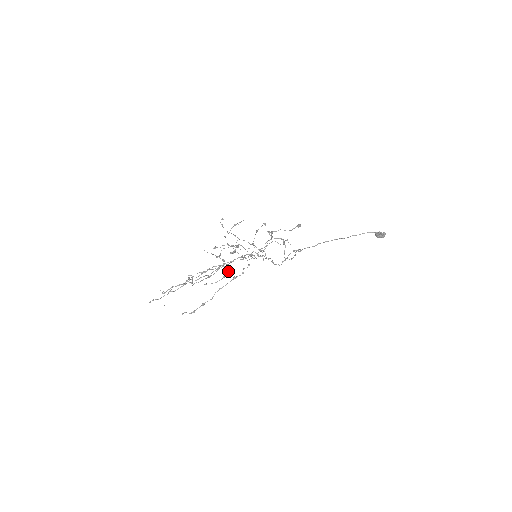
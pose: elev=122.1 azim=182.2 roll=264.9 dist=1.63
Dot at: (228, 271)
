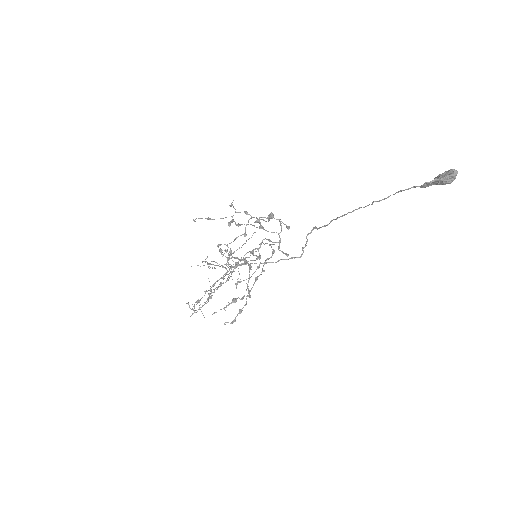
Dot at: (260, 258)
